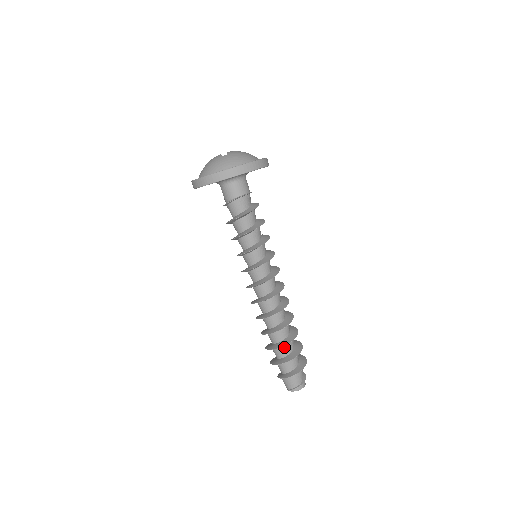
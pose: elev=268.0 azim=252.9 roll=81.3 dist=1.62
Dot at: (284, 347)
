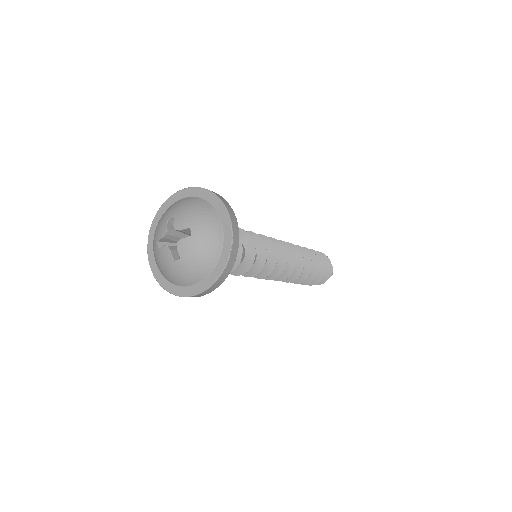
Dot at: occluded
